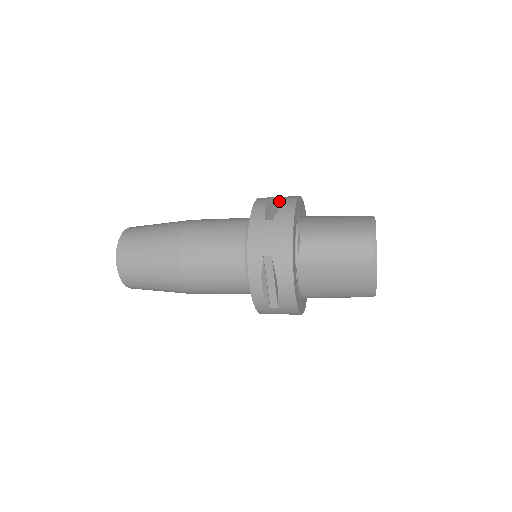
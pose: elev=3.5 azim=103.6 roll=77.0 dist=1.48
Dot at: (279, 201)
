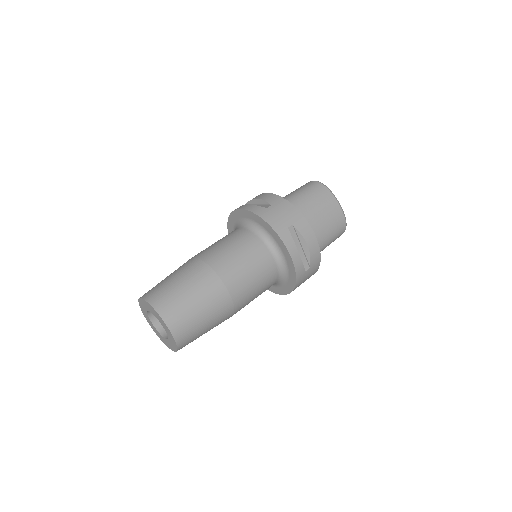
Dot at: (295, 234)
